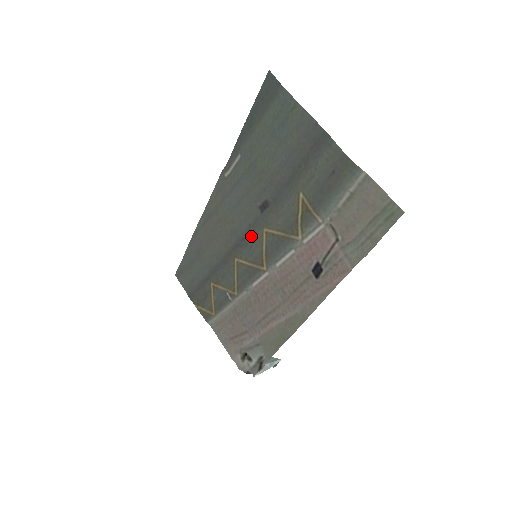
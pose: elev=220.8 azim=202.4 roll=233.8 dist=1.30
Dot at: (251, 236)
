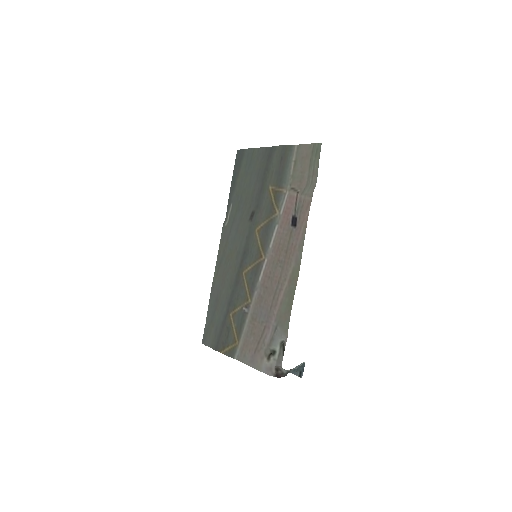
Dot at: (249, 244)
